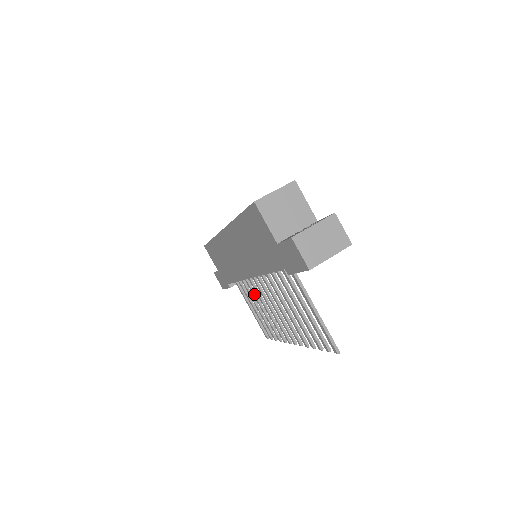
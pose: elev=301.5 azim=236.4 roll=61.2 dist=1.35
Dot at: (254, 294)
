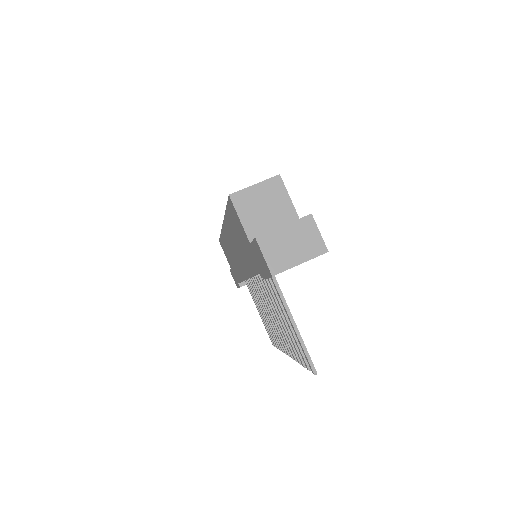
Dot at: (257, 297)
